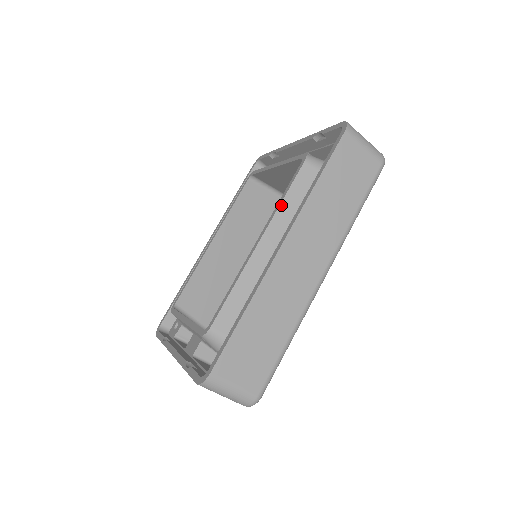
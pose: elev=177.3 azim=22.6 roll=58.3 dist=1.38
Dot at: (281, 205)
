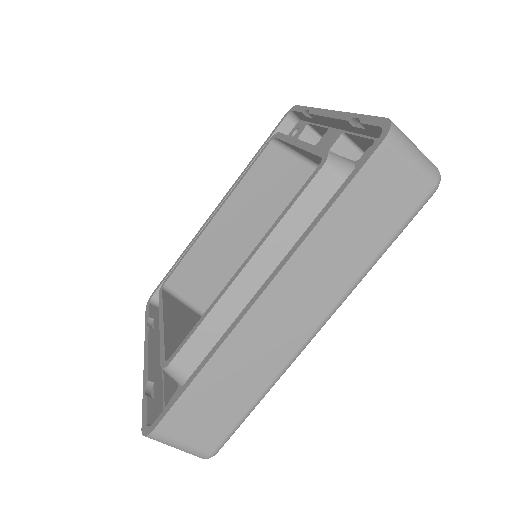
Dot at: (279, 225)
